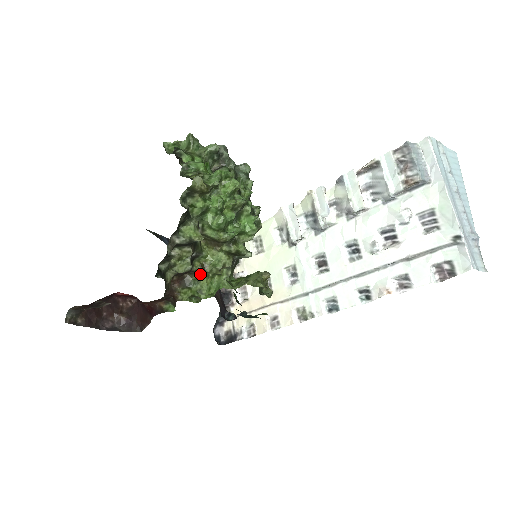
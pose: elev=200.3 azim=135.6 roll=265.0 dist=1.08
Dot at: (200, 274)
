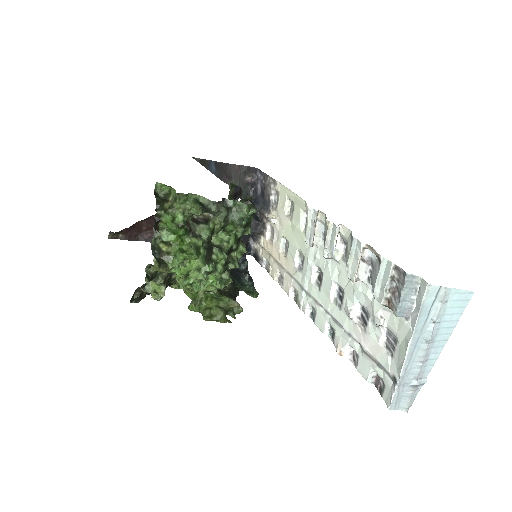
Dot at: occluded
